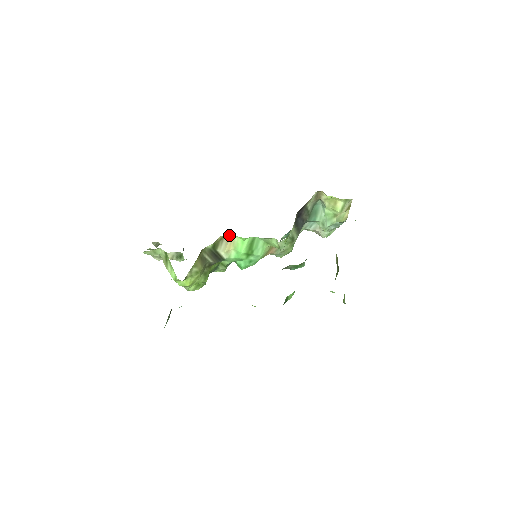
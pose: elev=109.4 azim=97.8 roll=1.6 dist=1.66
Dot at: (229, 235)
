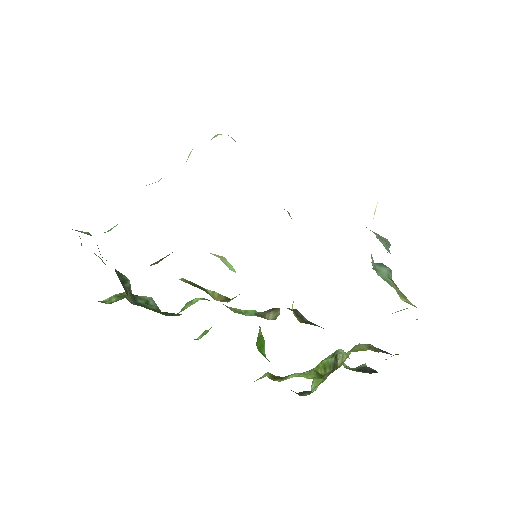
Dot at: occluded
